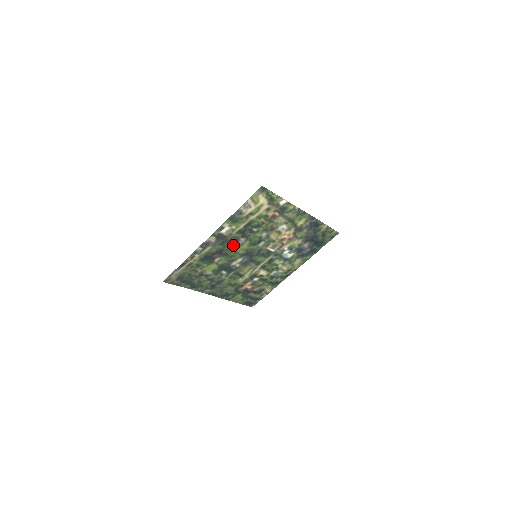
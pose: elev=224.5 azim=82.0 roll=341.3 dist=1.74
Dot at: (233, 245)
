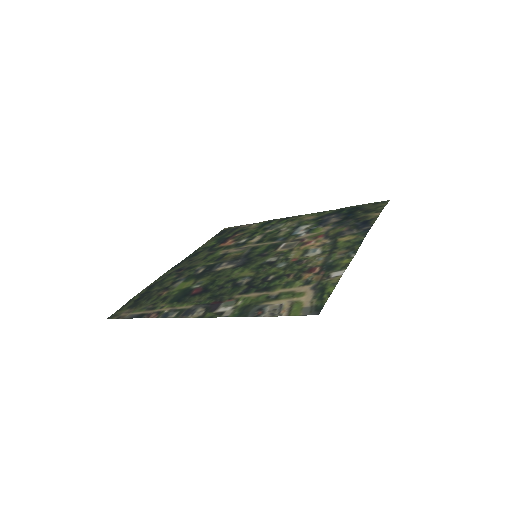
Dot at: (228, 284)
